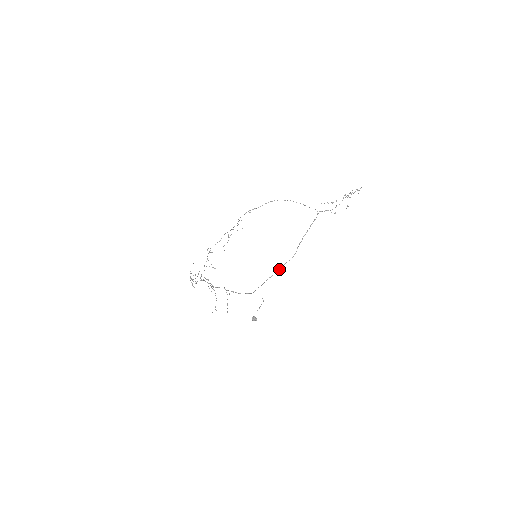
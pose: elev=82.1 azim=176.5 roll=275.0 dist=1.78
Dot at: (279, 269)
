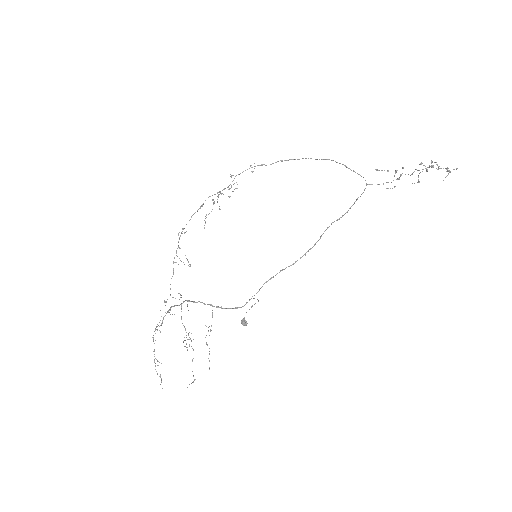
Dot at: (288, 266)
